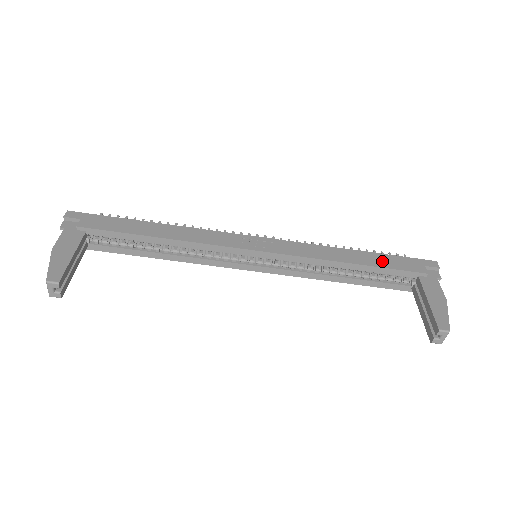
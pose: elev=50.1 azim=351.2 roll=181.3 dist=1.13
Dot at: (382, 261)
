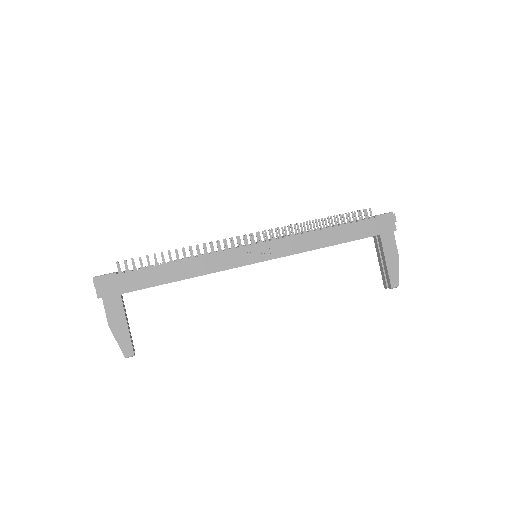
Dot at: (354, 233)
